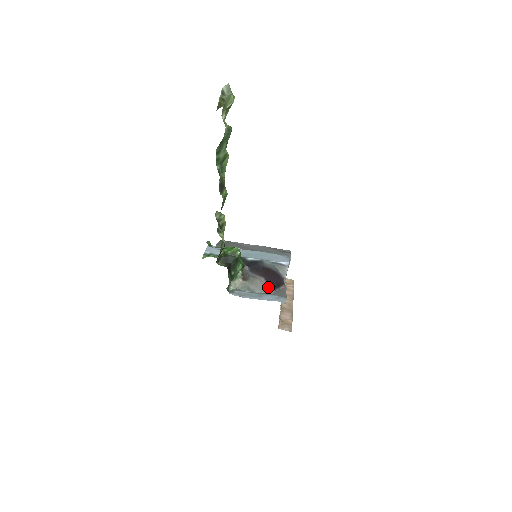
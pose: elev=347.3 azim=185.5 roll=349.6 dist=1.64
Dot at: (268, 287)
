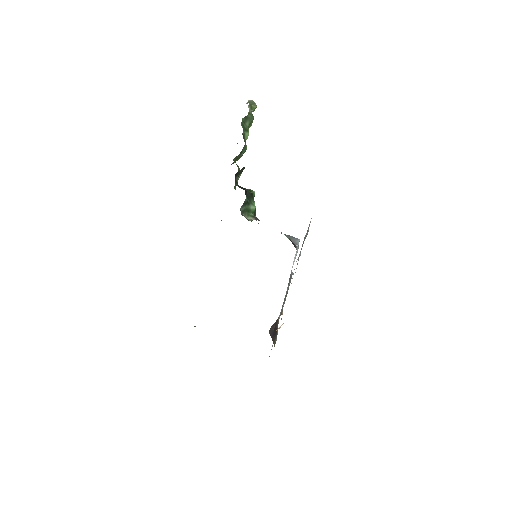
Dot at: occluded
